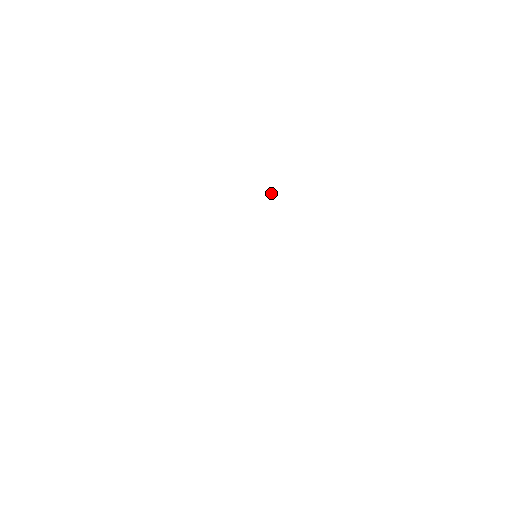
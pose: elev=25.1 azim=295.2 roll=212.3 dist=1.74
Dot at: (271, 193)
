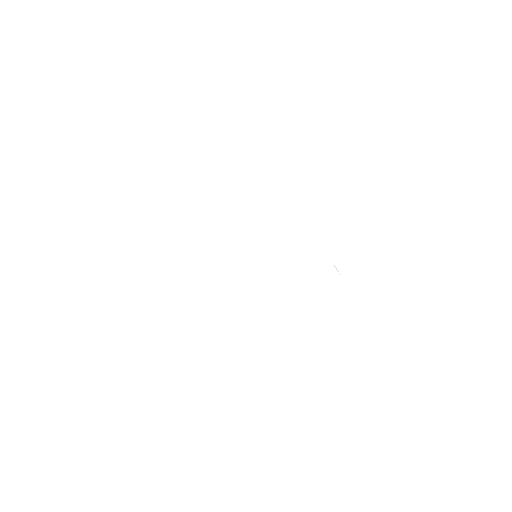
Dot at: occluded
